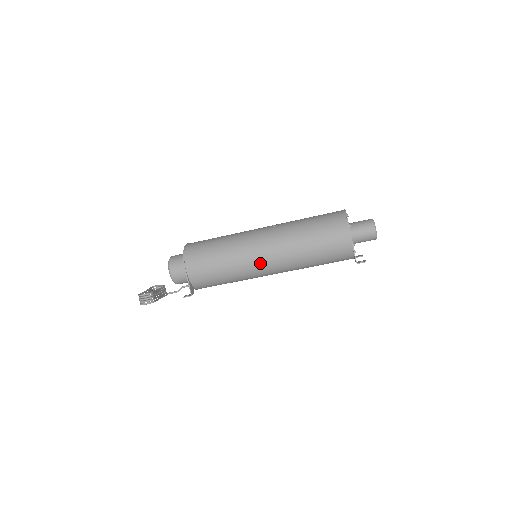
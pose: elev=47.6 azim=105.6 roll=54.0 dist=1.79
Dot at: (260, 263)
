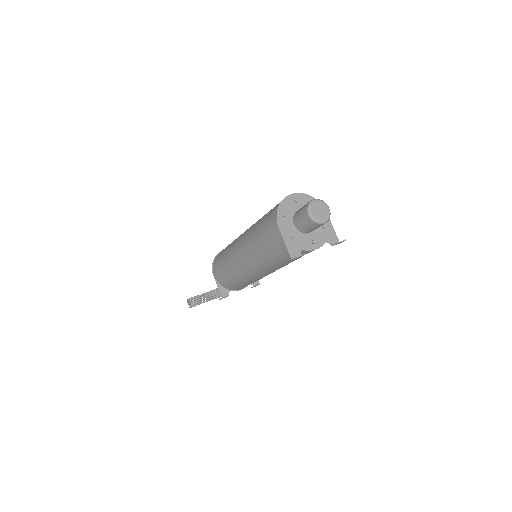
Dot at: (243, 266)
